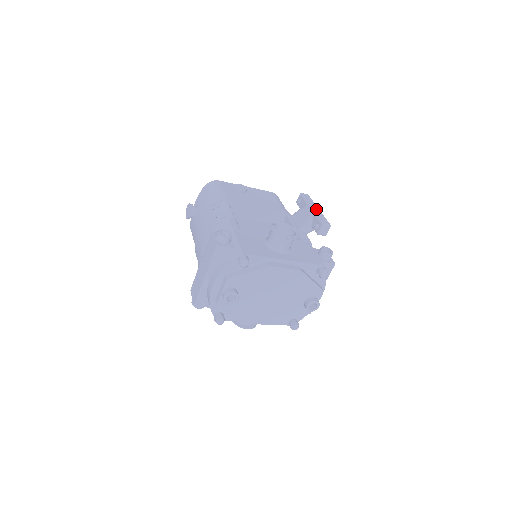
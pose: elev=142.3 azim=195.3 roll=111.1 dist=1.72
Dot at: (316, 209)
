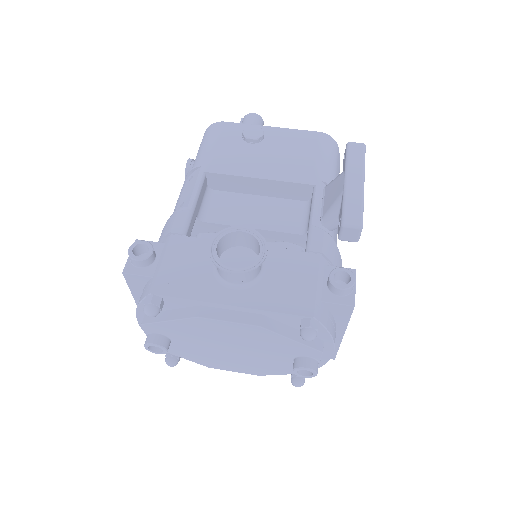
Dot at: (354, 183)
